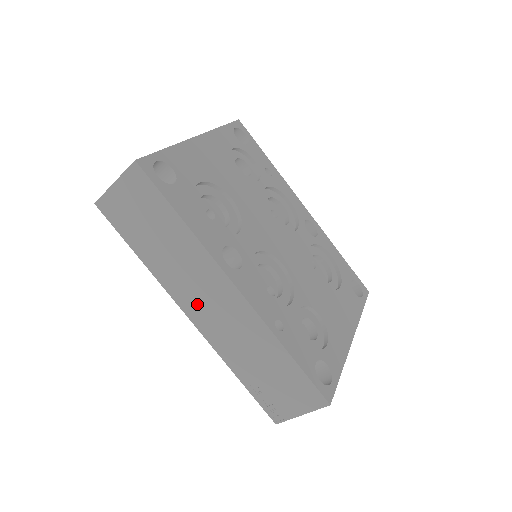
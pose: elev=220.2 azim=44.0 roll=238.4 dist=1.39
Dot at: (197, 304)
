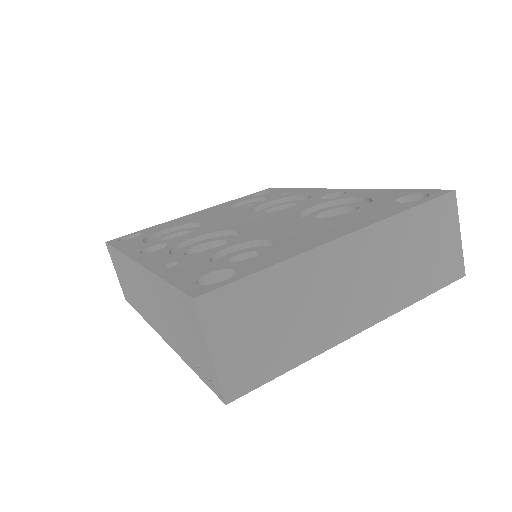
Dot at: (150, 312)
